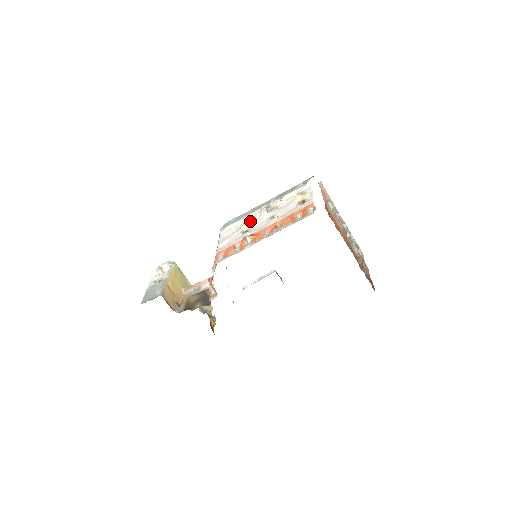
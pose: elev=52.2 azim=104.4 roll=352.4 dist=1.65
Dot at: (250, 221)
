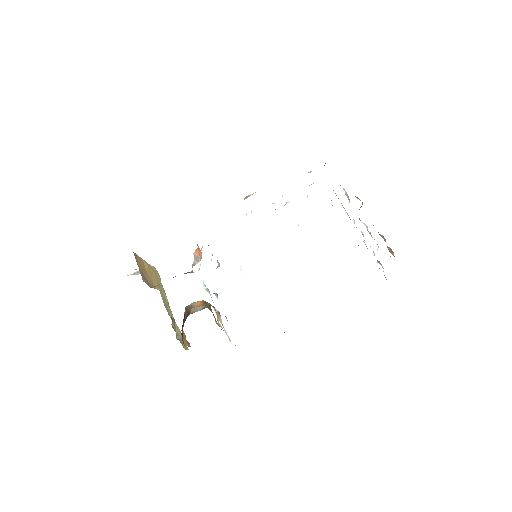
Dot at: occluded
